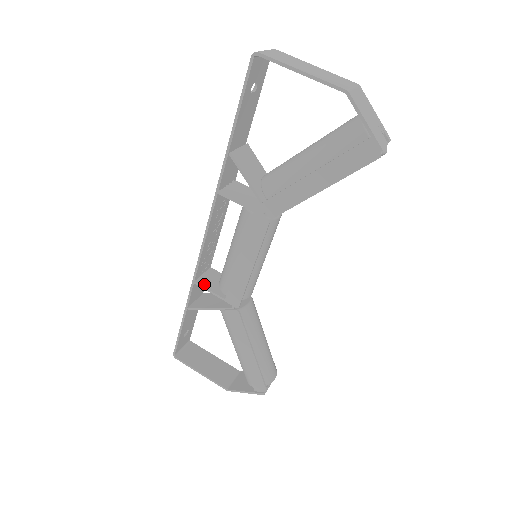
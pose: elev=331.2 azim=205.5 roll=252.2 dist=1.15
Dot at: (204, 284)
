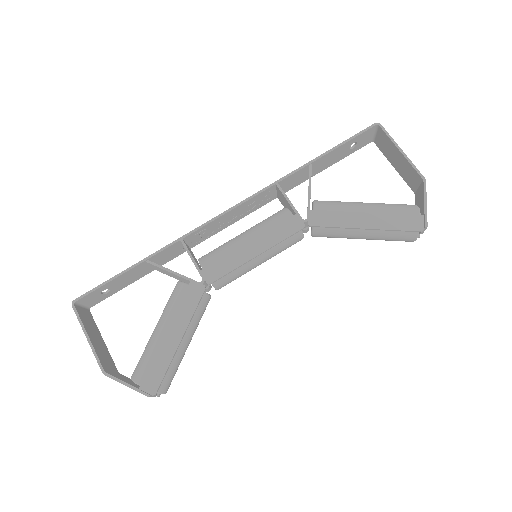
Dot at: (188, 248)
